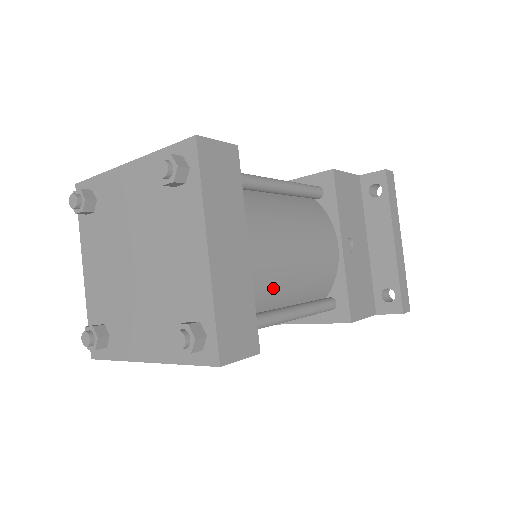
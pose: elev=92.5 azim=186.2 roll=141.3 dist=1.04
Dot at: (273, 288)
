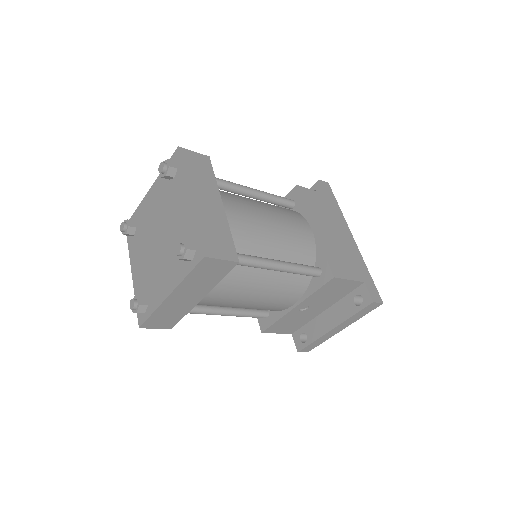
Dot at: occluded
